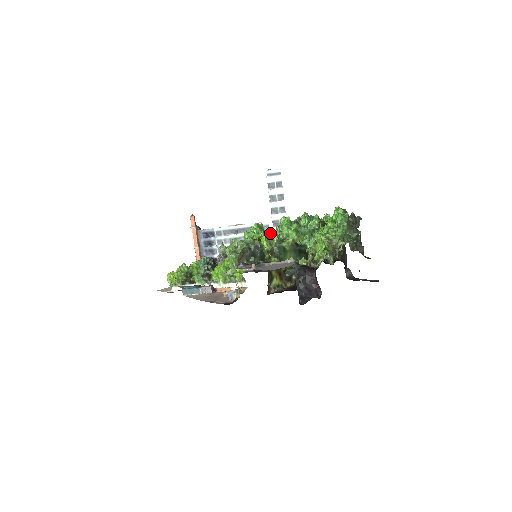
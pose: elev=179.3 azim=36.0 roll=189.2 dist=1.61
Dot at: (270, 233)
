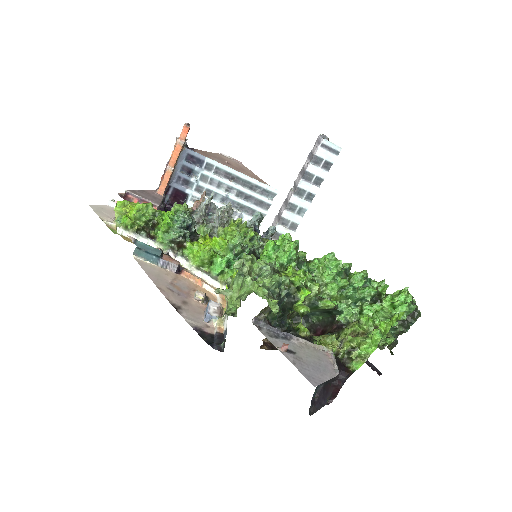
Dot at: (305, 265)
